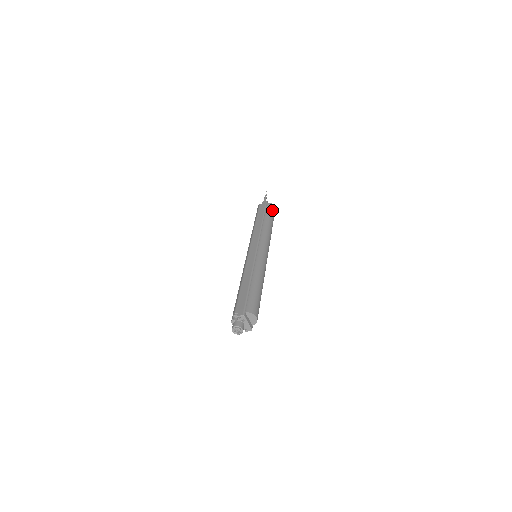
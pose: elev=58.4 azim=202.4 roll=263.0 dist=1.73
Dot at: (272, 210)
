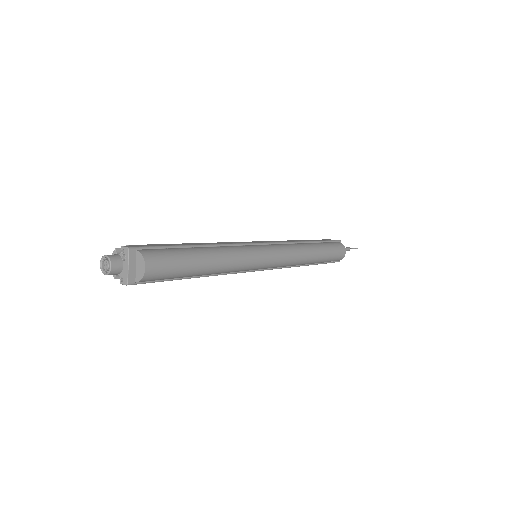
Dot at: (336, 248)
